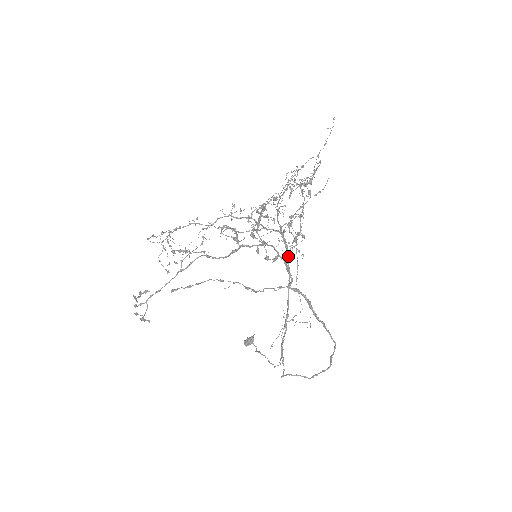
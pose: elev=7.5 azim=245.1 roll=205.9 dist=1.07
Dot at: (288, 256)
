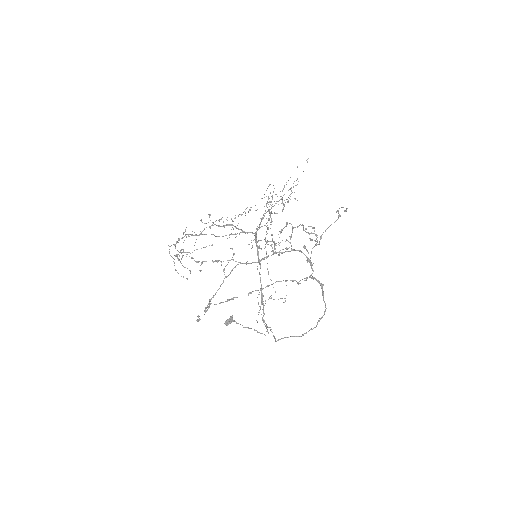
Dot at: occluded
